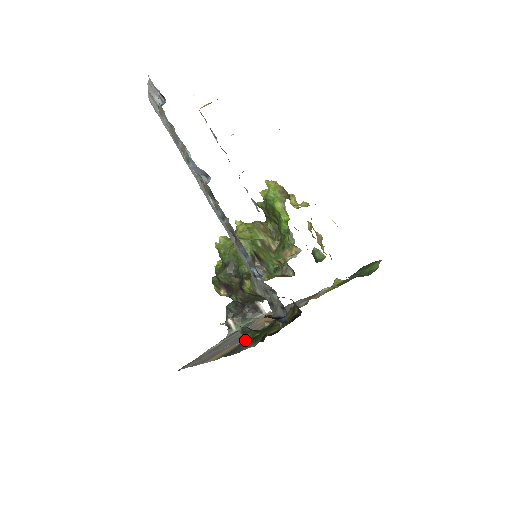
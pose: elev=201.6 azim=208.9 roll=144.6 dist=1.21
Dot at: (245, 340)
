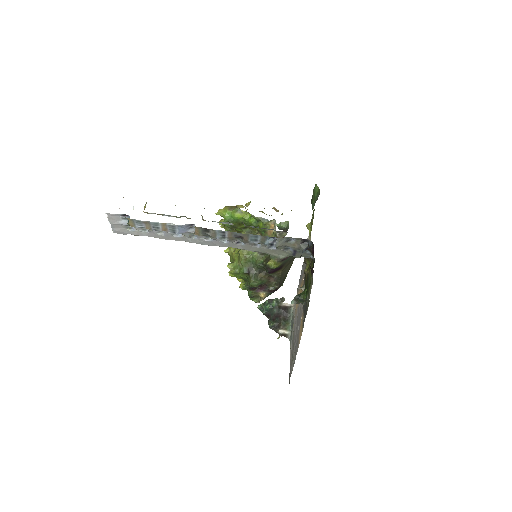
Dot at: (303, 303)
